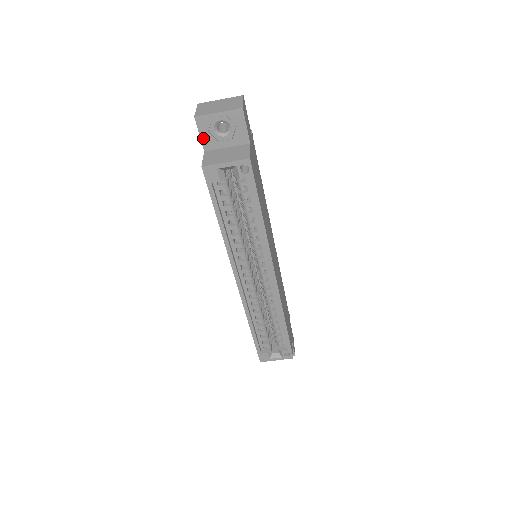
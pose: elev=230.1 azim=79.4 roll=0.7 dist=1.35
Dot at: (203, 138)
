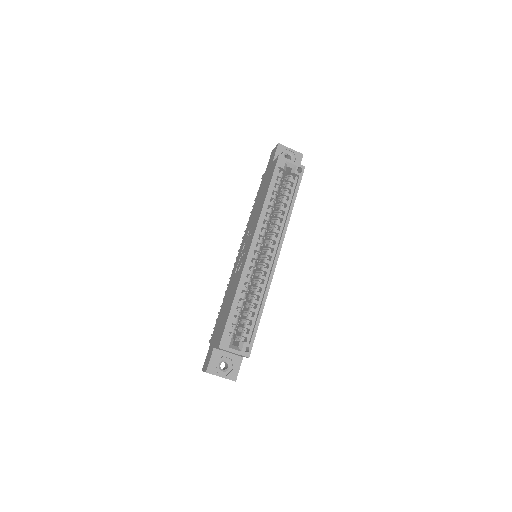
Dot at: (276, 155)
